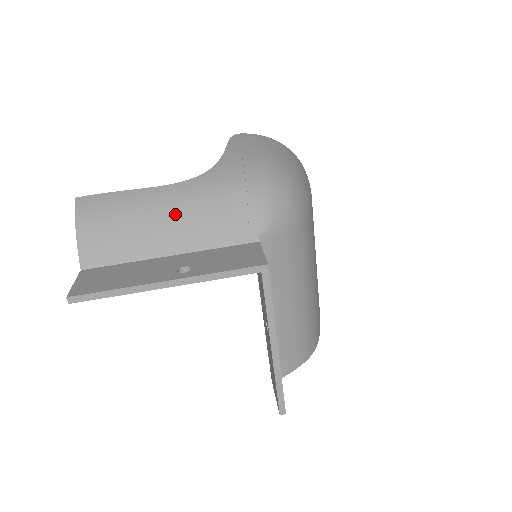
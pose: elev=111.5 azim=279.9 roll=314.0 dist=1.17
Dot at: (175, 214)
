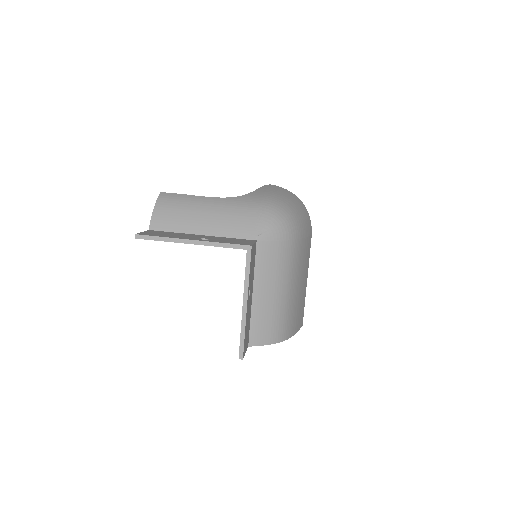
Dot at: (212, 213)
